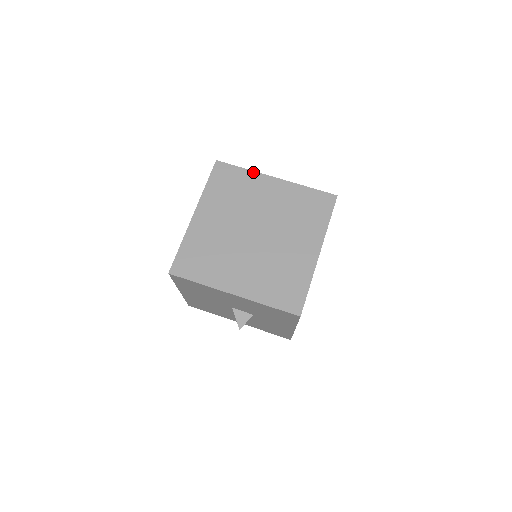
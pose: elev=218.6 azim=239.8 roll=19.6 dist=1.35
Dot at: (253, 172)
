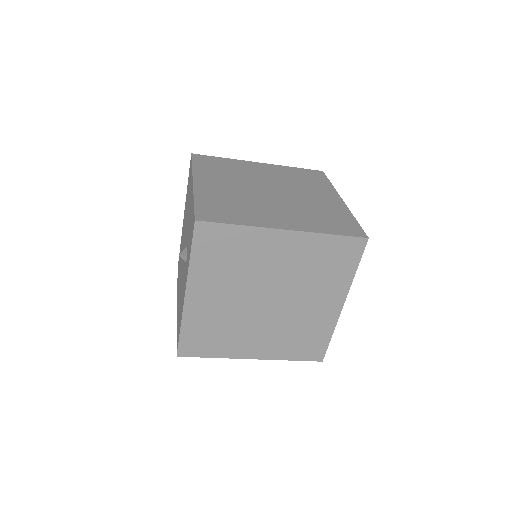
Dot at: (253, 228)
